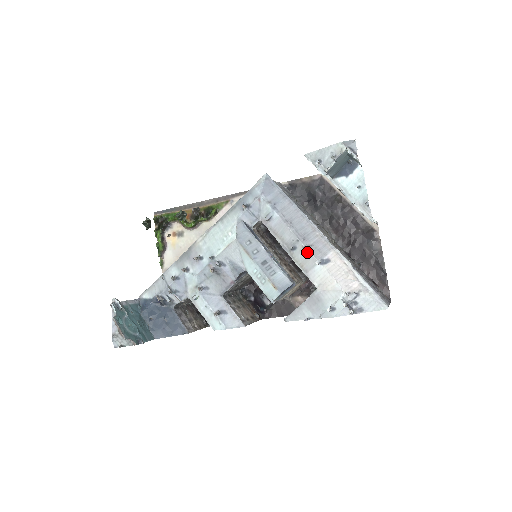
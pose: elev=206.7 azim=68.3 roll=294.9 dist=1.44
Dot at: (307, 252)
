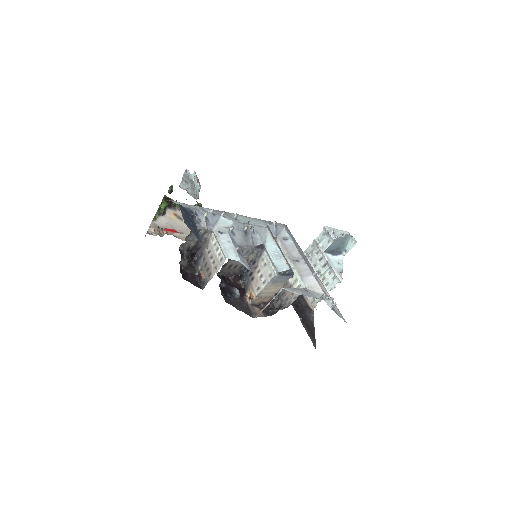
Dot at: (307, 267)
